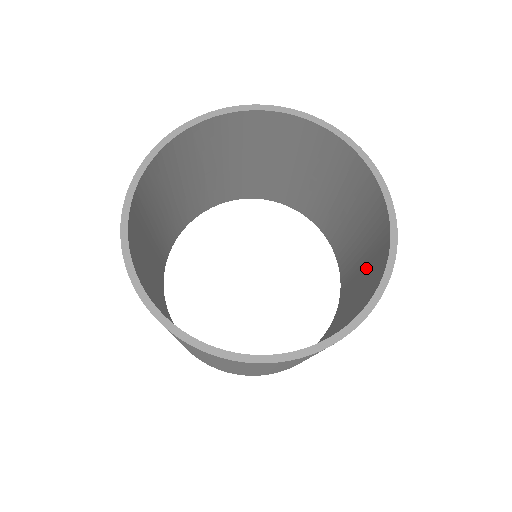
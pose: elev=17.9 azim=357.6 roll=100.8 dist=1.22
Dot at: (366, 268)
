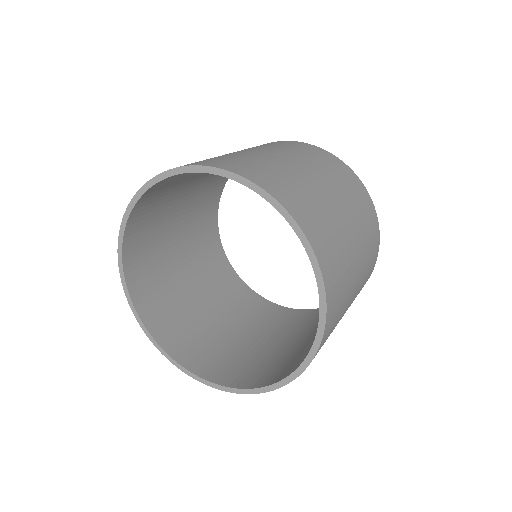
Dot at: occluded
